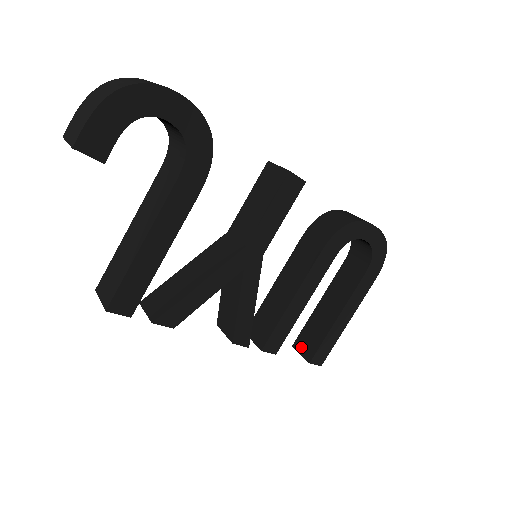
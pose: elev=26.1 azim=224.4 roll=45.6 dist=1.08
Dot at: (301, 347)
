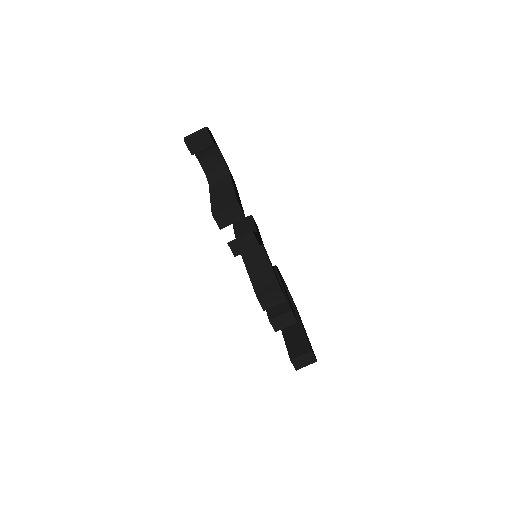
Dot at: (297, 353)
